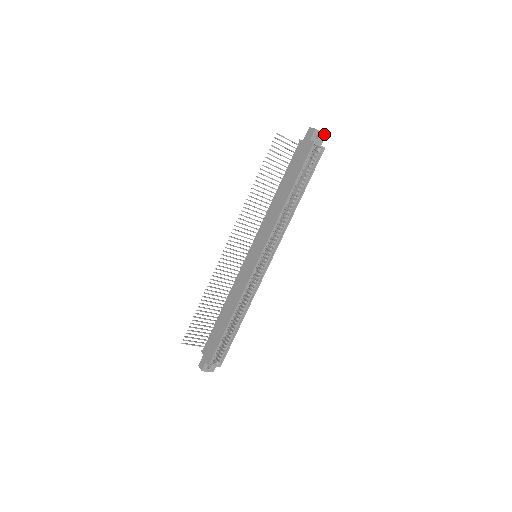
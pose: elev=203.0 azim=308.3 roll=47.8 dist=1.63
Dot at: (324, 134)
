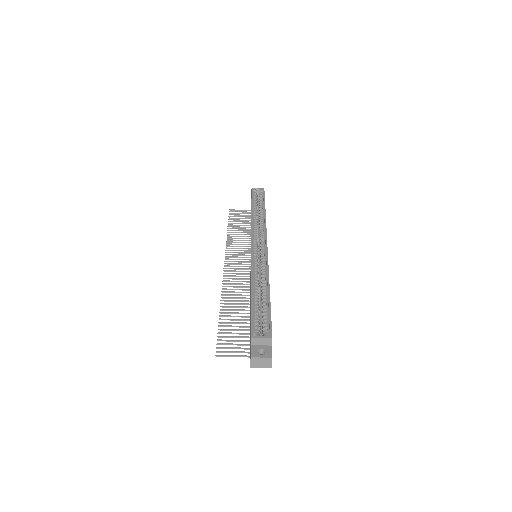
Dot at: occluded
